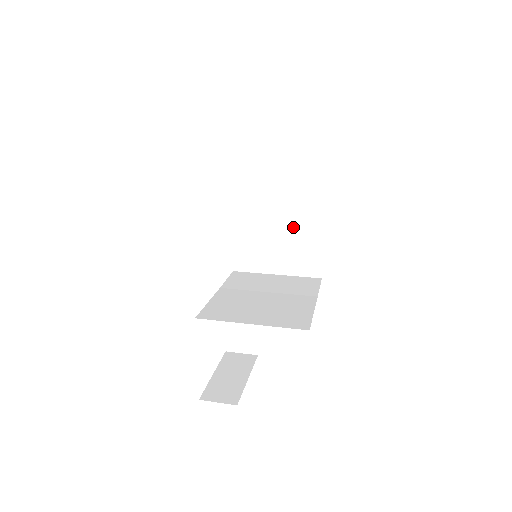
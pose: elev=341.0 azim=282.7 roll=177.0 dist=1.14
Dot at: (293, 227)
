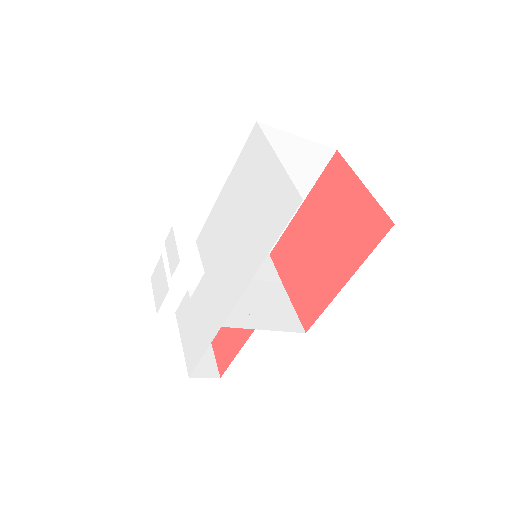
Dot at: occluded
